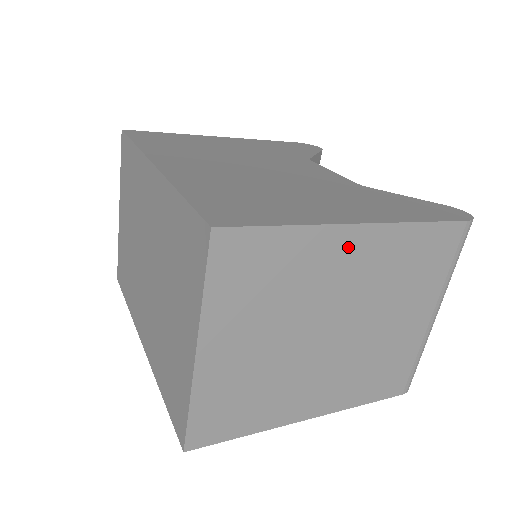
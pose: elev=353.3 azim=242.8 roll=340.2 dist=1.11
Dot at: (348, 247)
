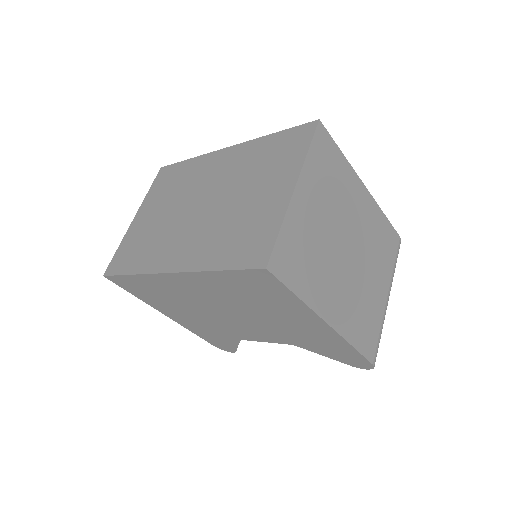
Dot at: (360, 195)
